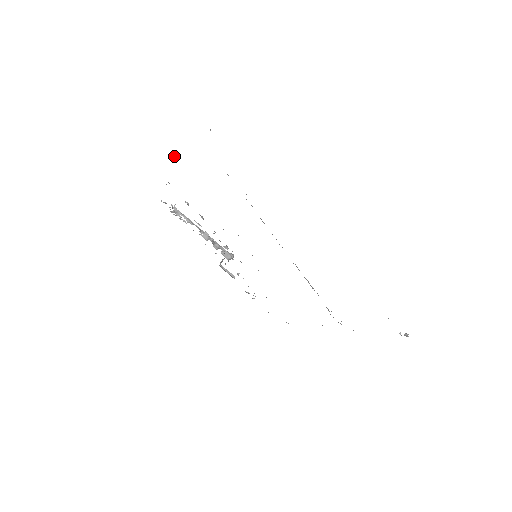
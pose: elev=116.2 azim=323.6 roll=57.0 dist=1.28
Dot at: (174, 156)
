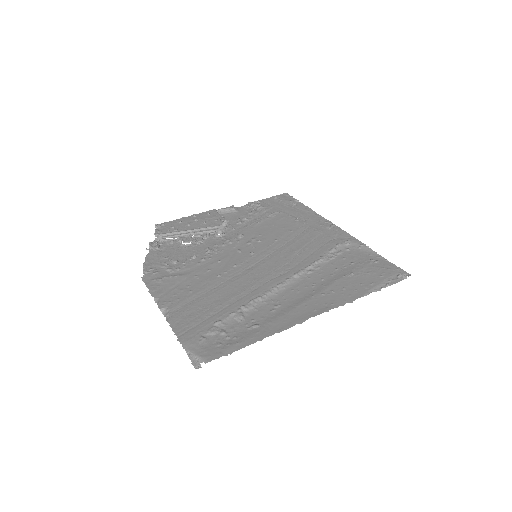
Dot at: (161, 310)
